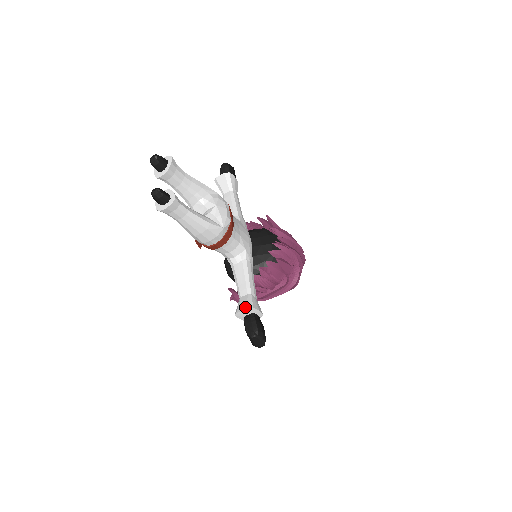
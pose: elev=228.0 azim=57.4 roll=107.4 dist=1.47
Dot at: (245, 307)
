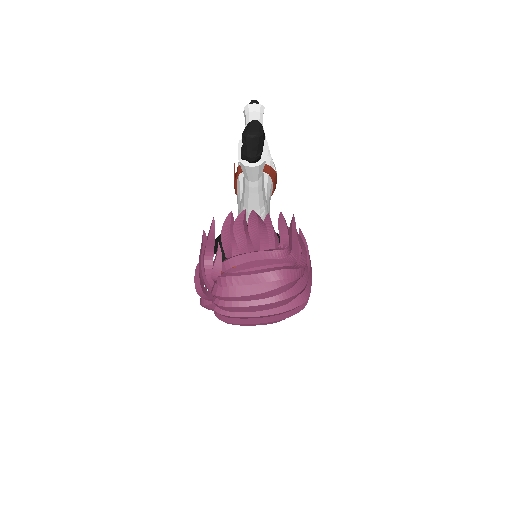
Dot at: occluded
